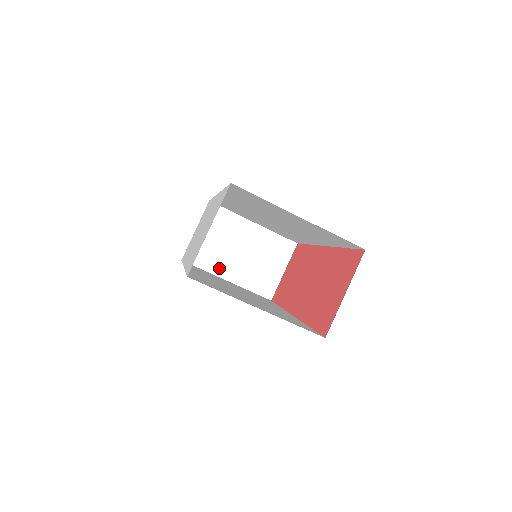
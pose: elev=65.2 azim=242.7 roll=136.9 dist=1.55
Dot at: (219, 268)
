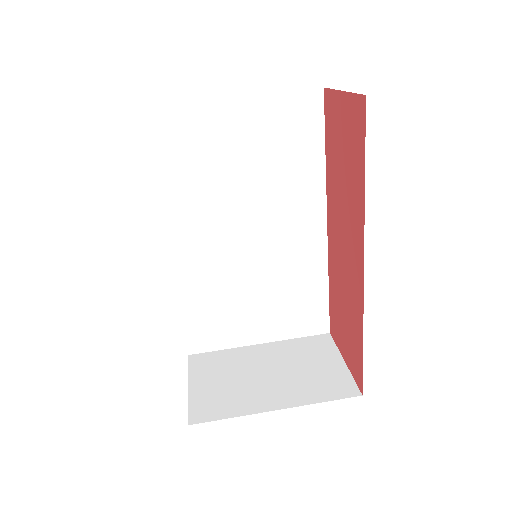
Dot at: (252, 404)
